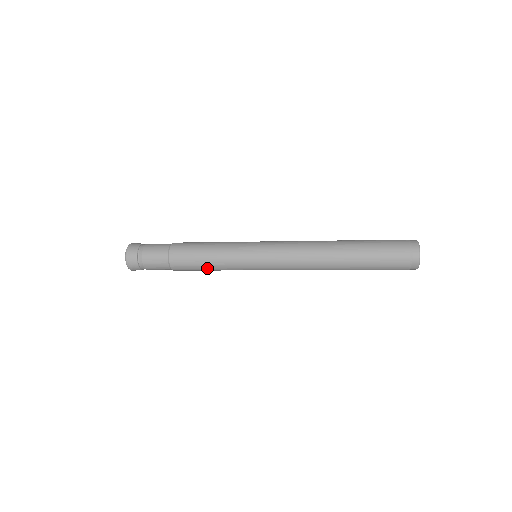
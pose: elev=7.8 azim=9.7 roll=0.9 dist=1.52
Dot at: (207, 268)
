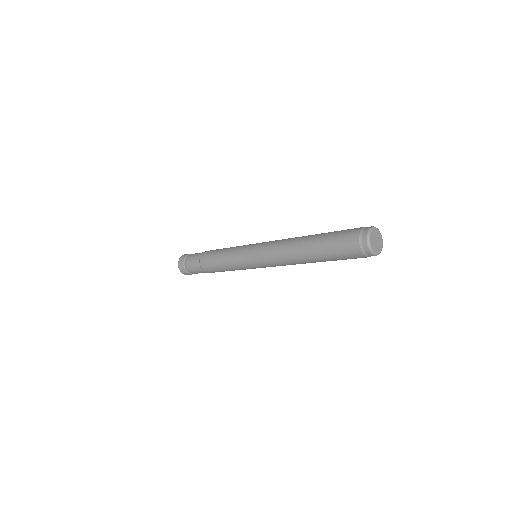
Dot at: (221, 266)
